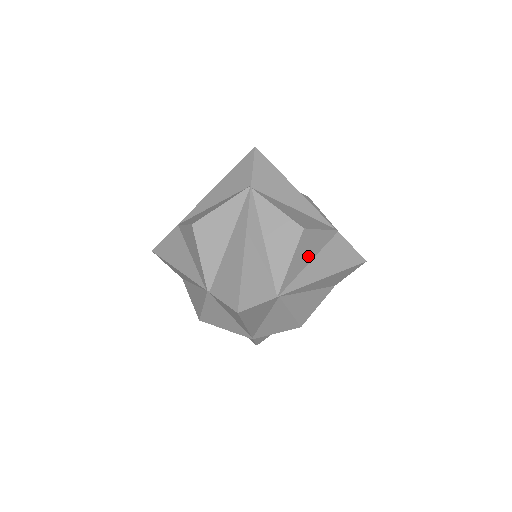
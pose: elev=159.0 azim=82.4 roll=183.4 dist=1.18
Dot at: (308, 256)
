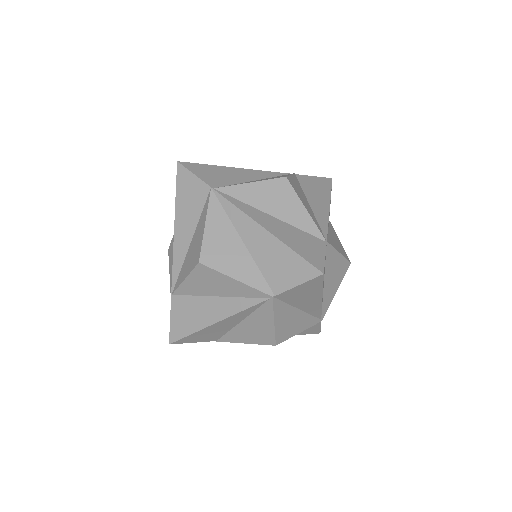
Dot at: (305, 200)
